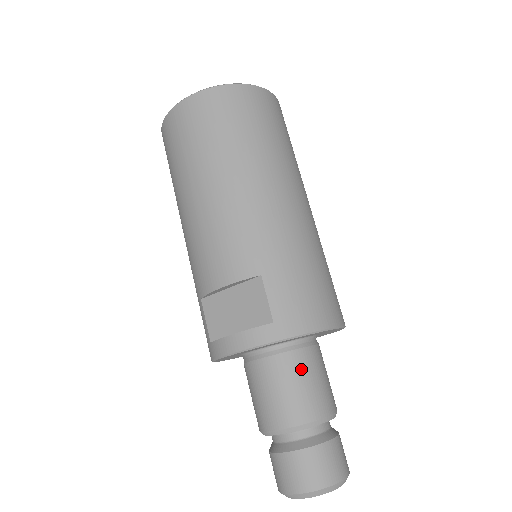
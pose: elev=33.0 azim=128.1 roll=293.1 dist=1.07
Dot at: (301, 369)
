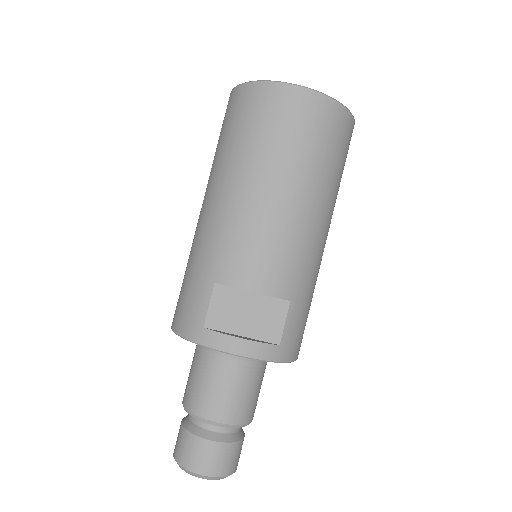
Dot at: (259, 379)
